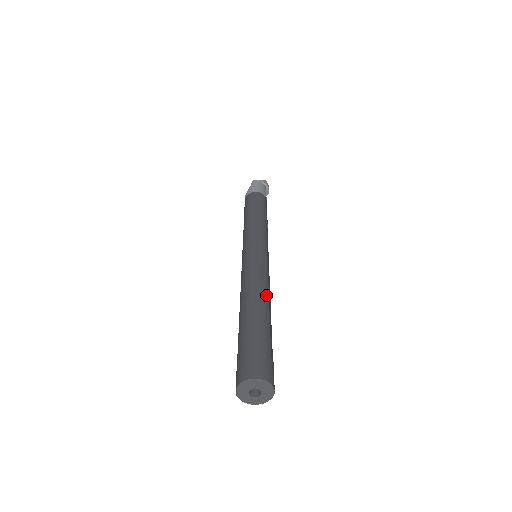
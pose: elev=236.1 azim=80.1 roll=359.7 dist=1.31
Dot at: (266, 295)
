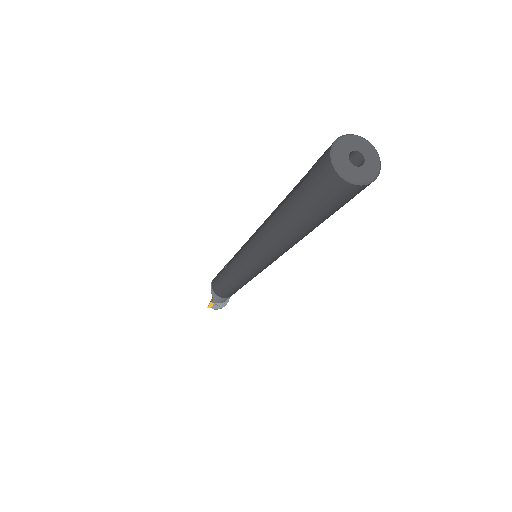
Dot at: occluded
